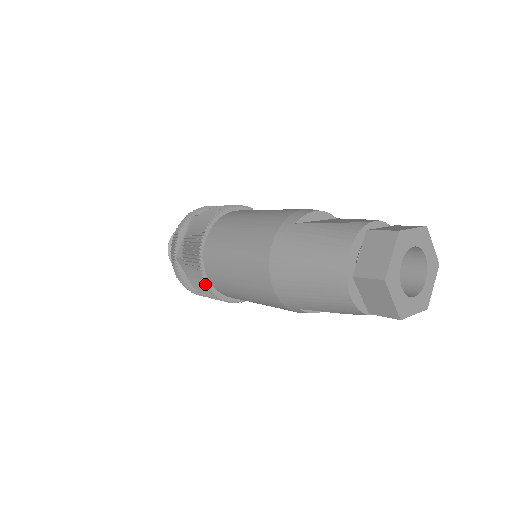
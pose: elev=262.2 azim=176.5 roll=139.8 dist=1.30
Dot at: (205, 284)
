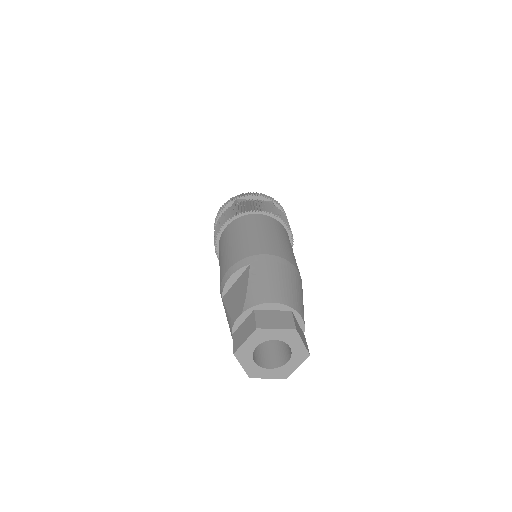
Dot at: occluded
